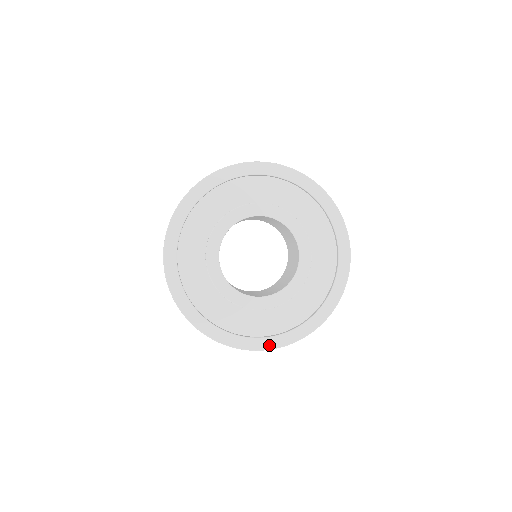
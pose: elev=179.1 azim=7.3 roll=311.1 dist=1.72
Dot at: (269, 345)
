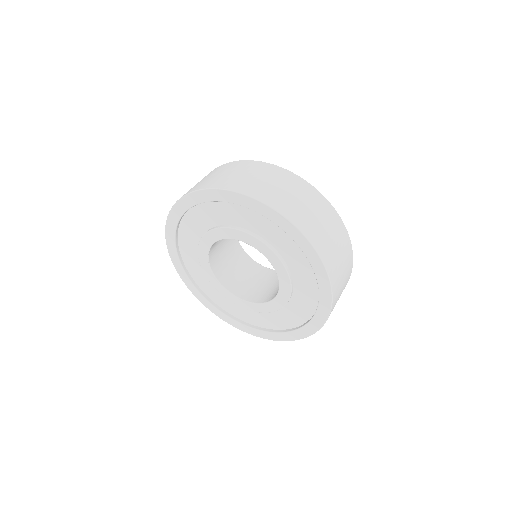
Dot at: (221, 316)
